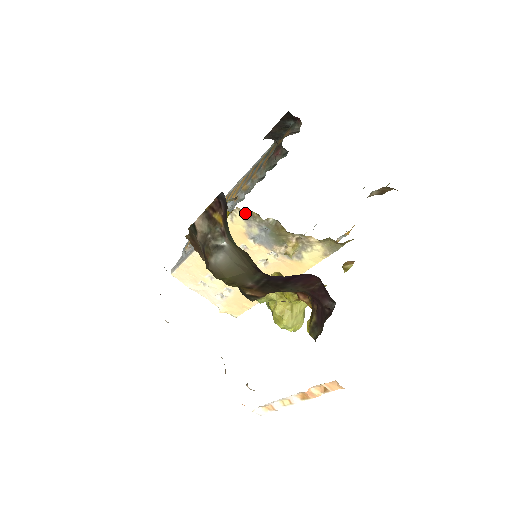
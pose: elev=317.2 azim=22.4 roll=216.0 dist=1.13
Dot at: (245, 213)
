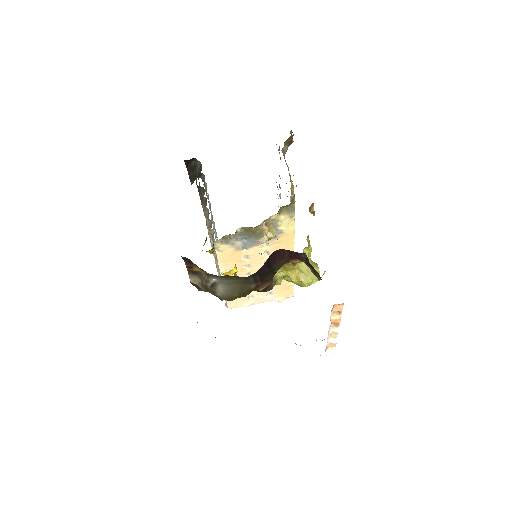
Dot at: (221, 241)
